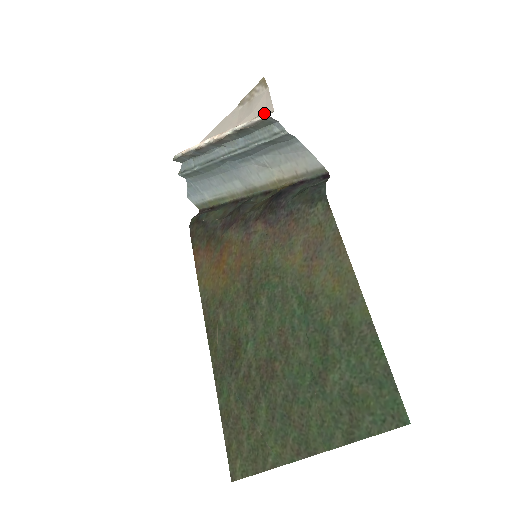
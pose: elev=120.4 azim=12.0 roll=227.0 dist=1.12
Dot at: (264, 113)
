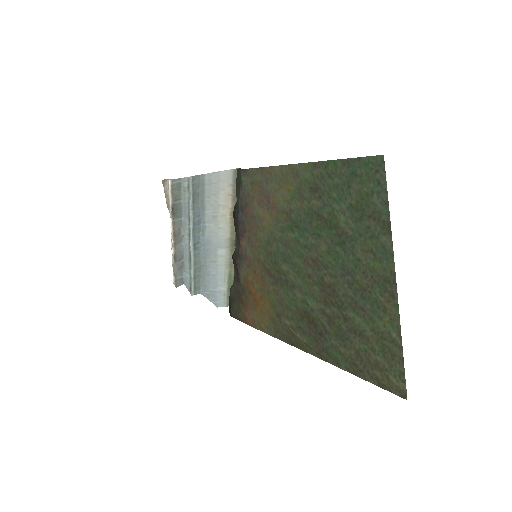
Dot at: occluded
